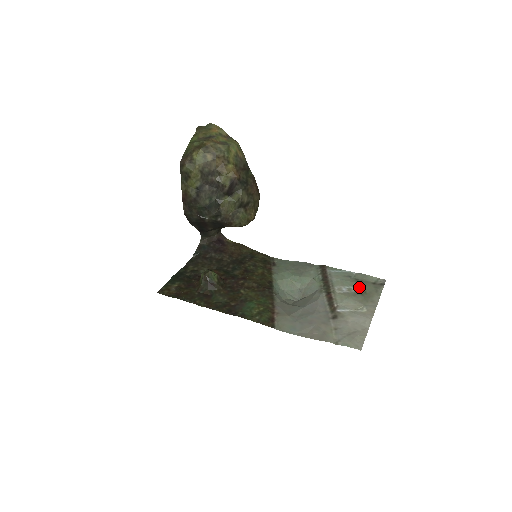
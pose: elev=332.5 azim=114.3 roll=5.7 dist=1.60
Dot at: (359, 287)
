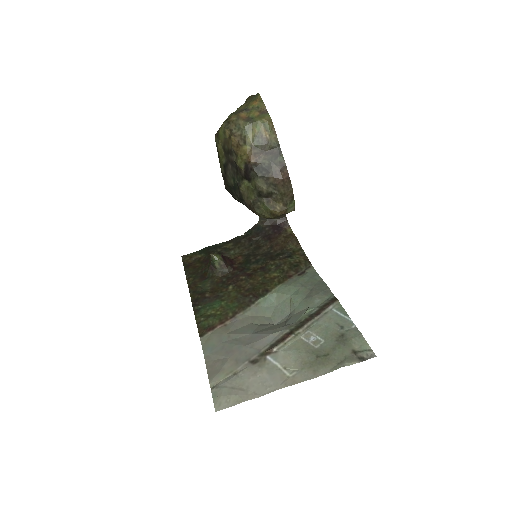
Dot at: (329, 345)
